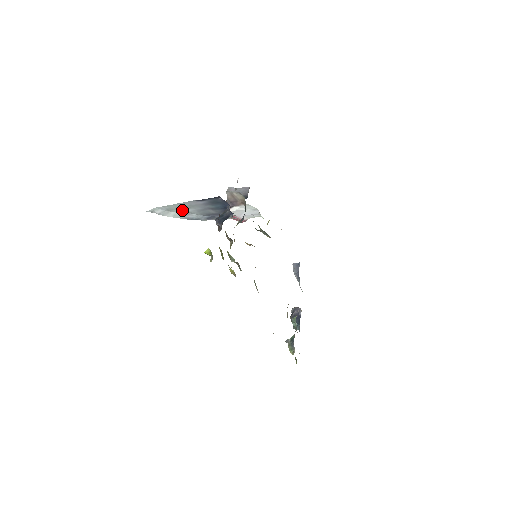
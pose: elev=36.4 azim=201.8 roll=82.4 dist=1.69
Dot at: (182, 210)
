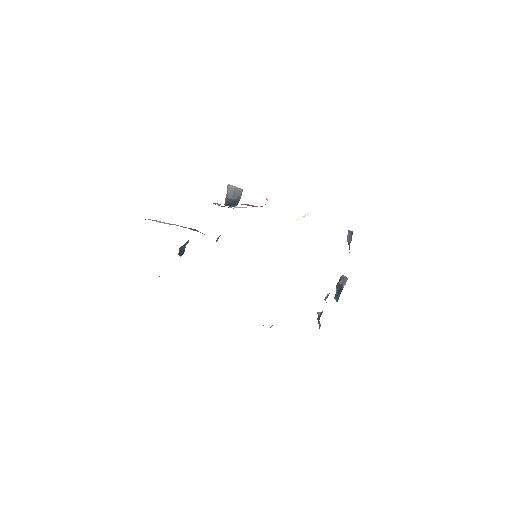
Dot at: occluded
